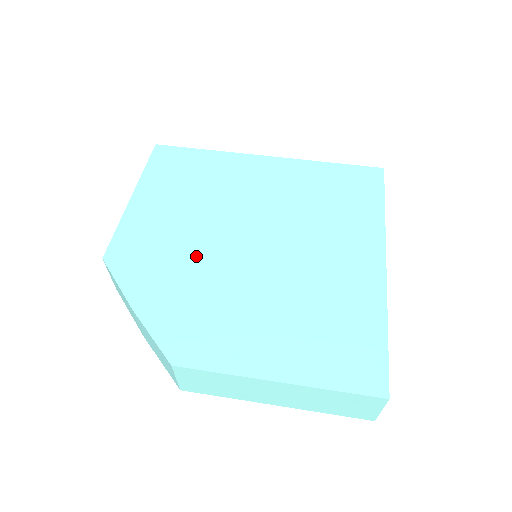
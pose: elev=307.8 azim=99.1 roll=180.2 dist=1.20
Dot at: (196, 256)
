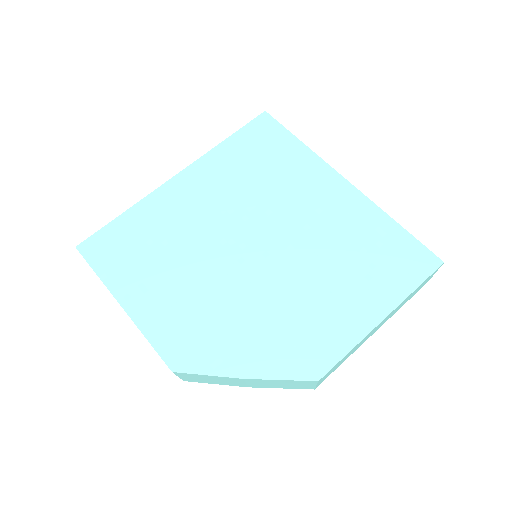
Dot at: (233, 298)
